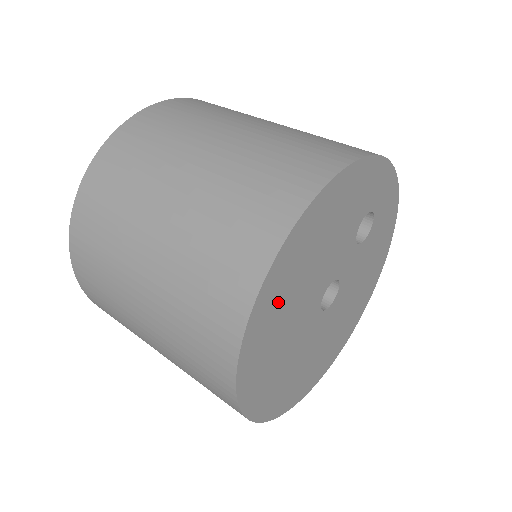
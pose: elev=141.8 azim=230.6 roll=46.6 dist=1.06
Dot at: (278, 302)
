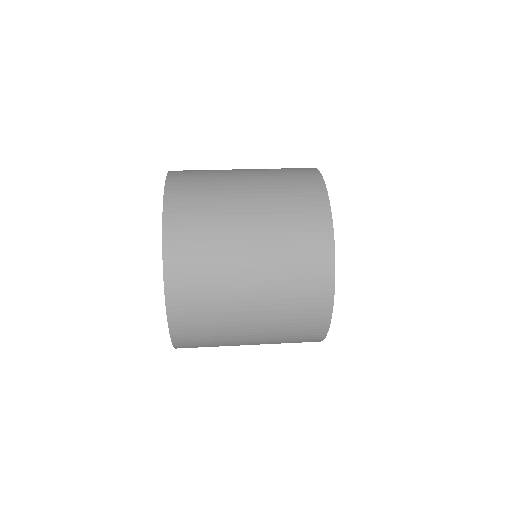
Dot at: occluded
